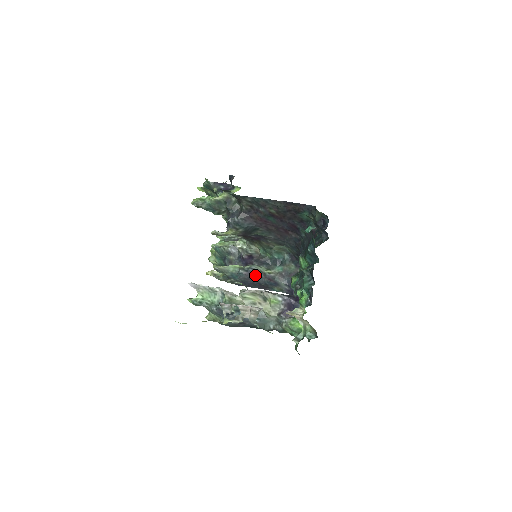
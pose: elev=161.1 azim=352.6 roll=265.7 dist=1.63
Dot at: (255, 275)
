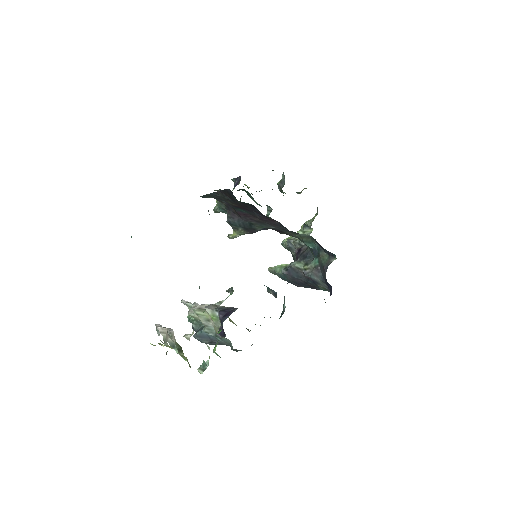
Dot at: (295, 274)
